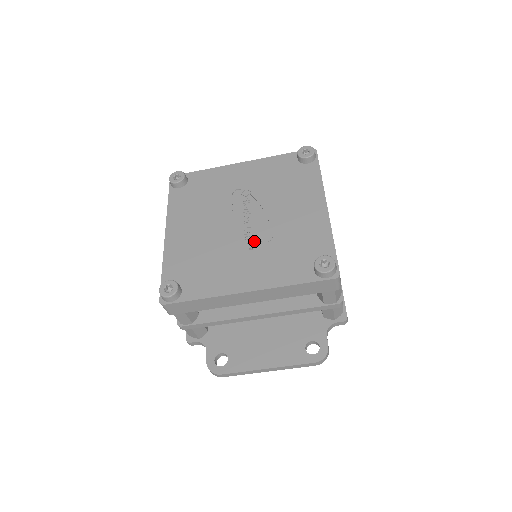
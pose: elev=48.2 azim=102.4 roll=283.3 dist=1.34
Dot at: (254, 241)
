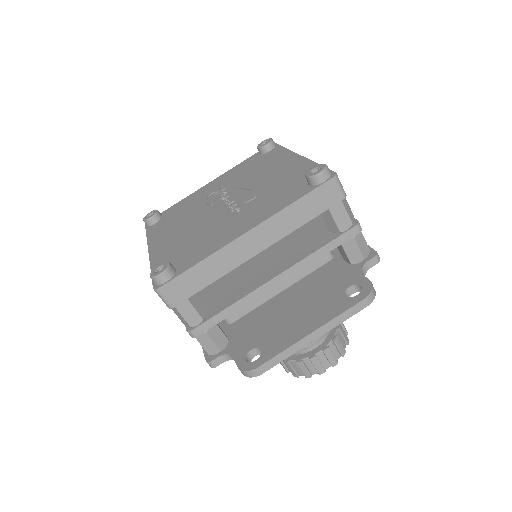
Dot at: (240, 206)
